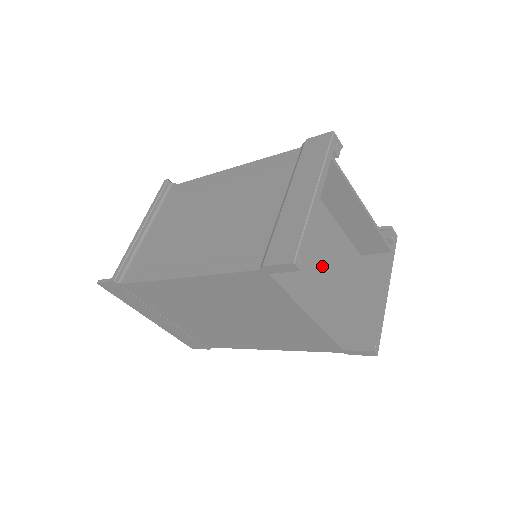
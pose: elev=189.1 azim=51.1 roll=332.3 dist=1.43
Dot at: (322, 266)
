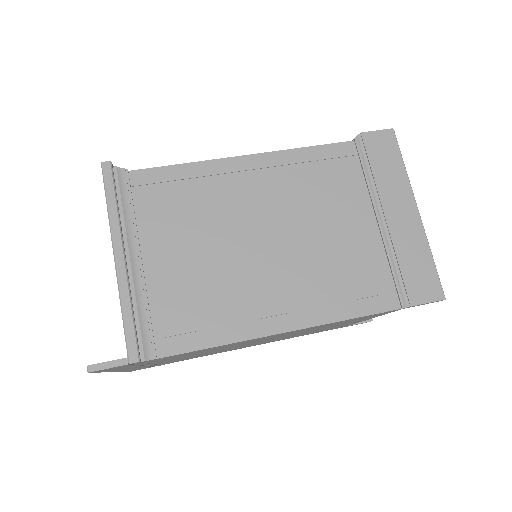
Dot at: occluded
